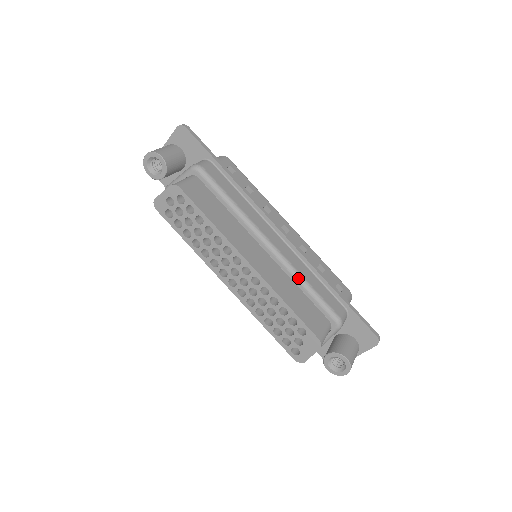
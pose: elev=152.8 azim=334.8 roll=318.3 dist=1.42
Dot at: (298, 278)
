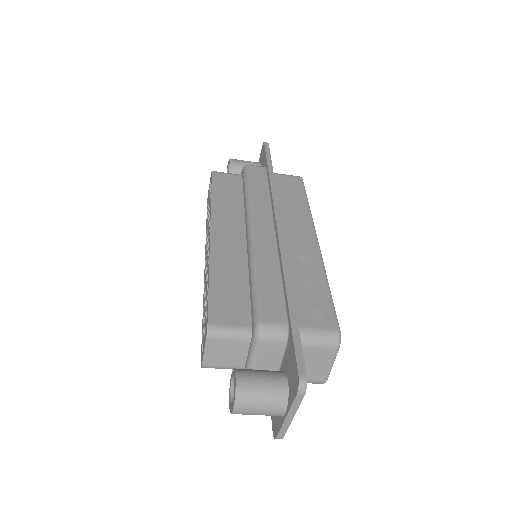
Dot at: (251, 265)
